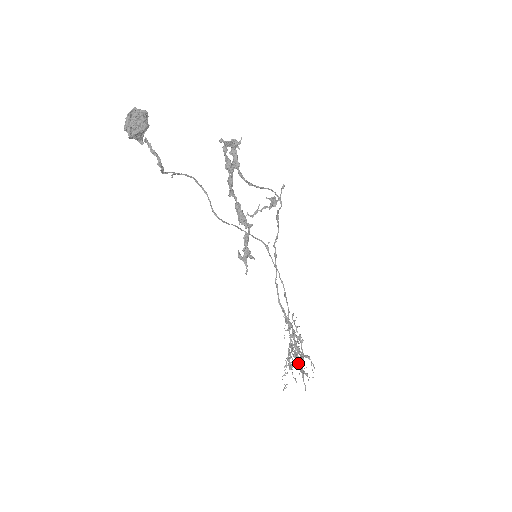
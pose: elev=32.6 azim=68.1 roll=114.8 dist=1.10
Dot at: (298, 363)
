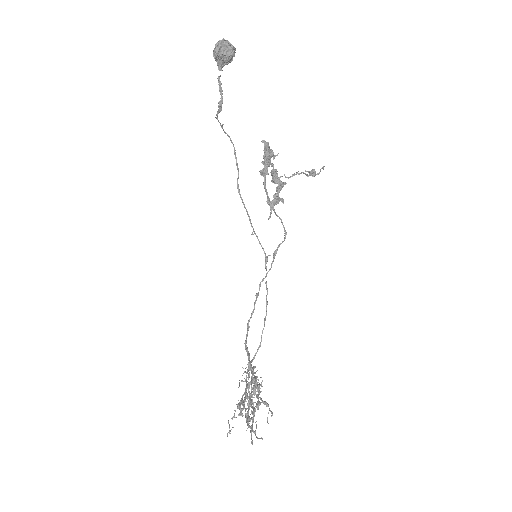
Dot at: (247, 418)
